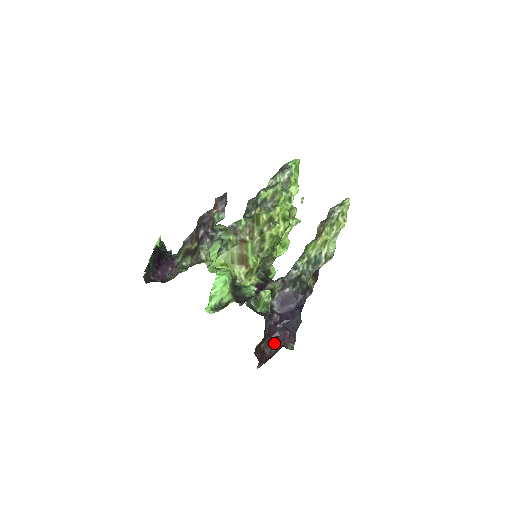
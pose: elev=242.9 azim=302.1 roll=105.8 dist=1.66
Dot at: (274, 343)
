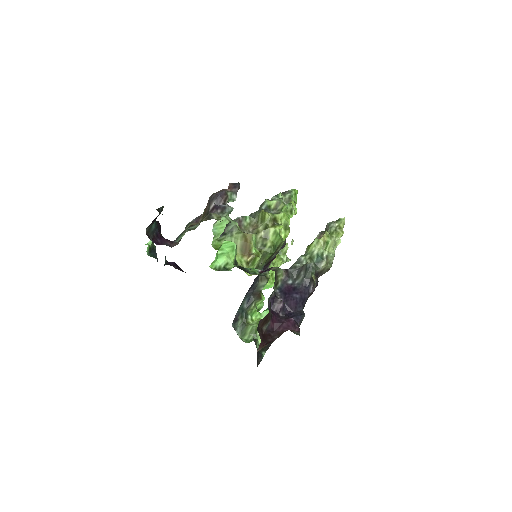
Dot at: (276, 331)
